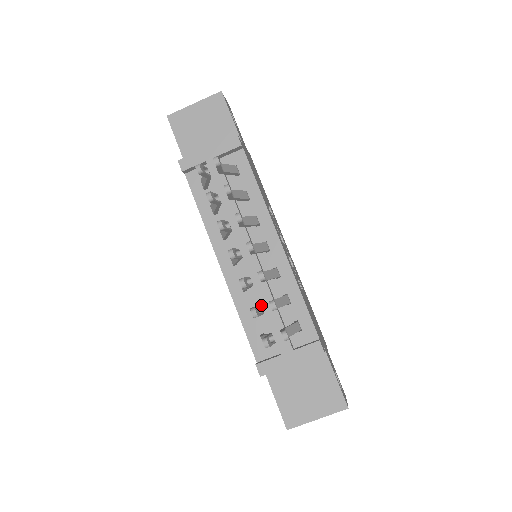
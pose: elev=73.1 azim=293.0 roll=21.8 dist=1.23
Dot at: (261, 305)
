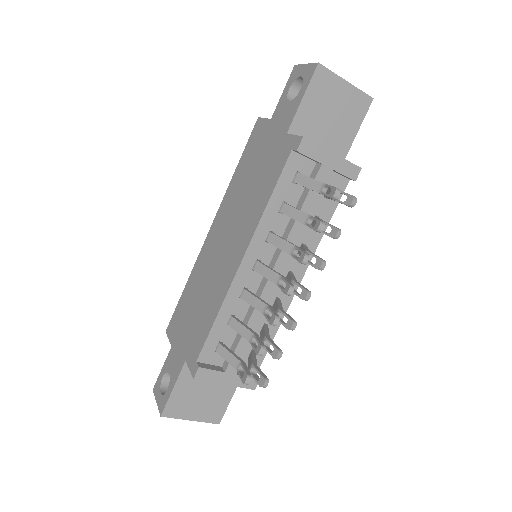
Dot at: (242, 319)
